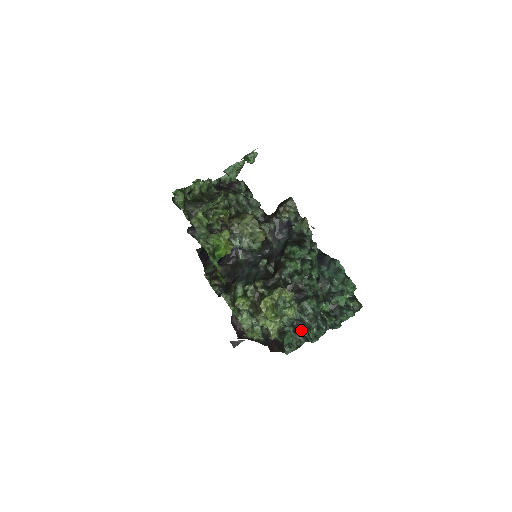
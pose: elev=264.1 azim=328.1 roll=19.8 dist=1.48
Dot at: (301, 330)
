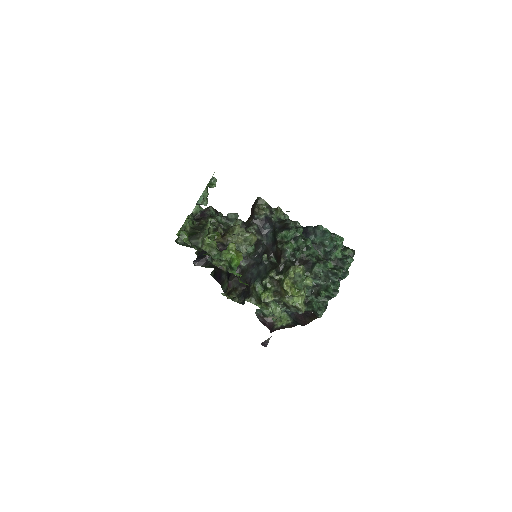
Dot at: (322, 292)
